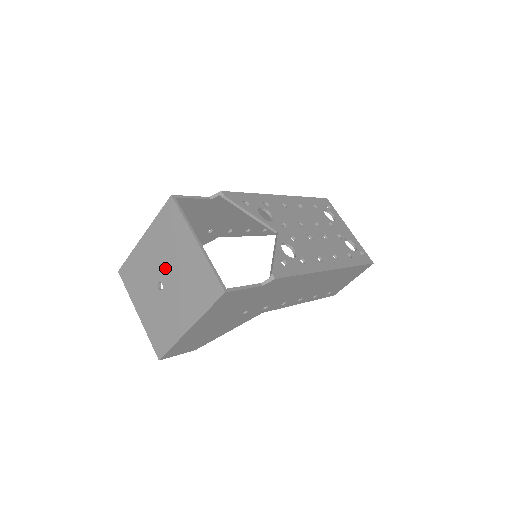
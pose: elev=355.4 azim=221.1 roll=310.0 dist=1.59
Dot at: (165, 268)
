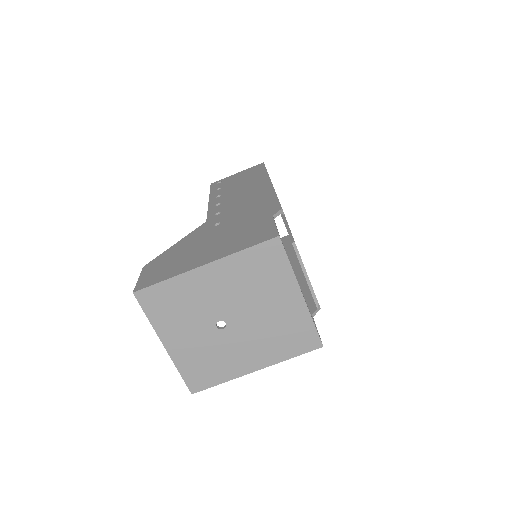
Dot at: (238, 309)
